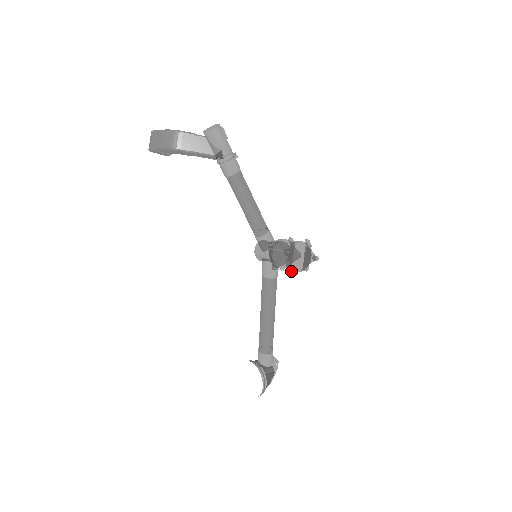
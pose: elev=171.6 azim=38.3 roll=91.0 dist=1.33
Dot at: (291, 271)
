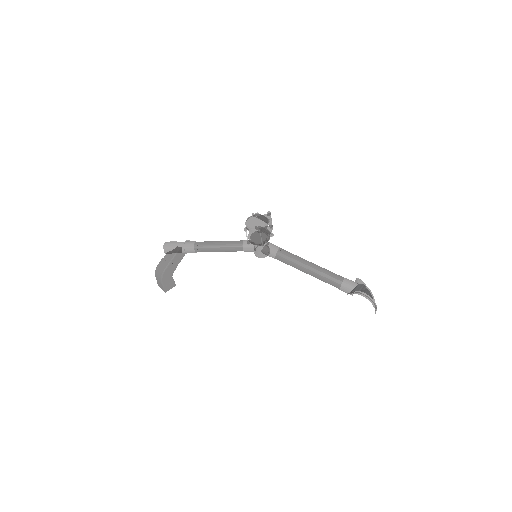
Dot at: (259, 231)
